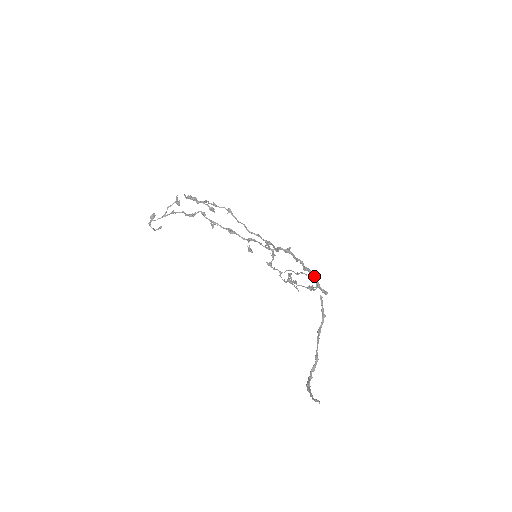
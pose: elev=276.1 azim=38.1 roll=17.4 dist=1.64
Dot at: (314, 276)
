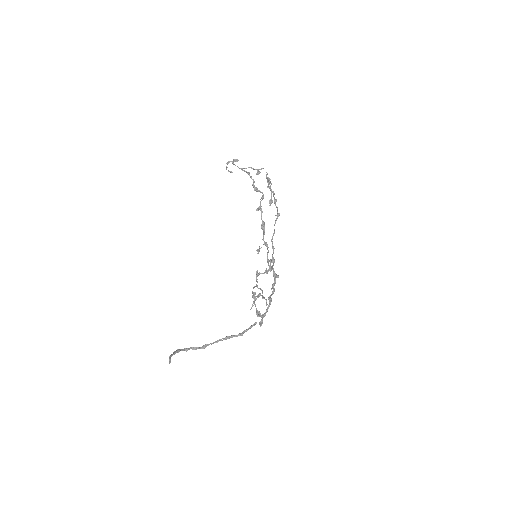
Dot at: occluded
